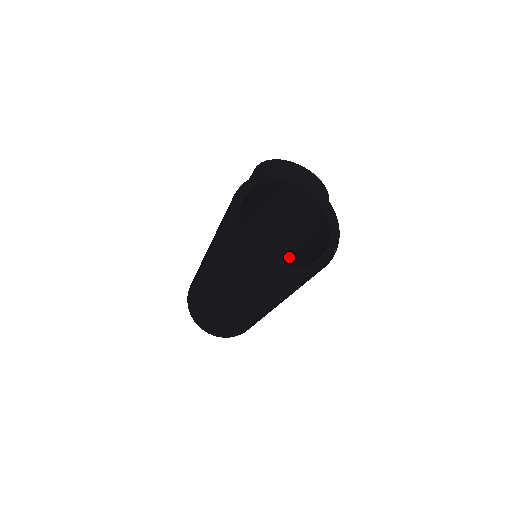
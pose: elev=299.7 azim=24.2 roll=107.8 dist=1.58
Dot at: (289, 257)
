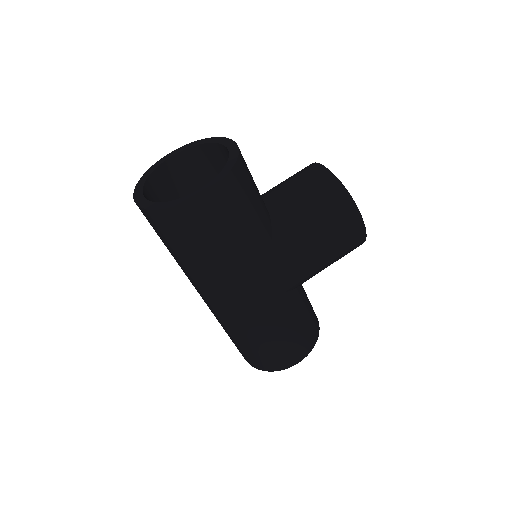
Dot at: occluded
